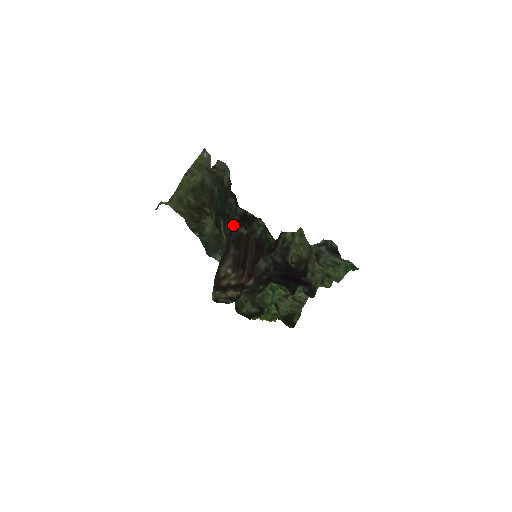
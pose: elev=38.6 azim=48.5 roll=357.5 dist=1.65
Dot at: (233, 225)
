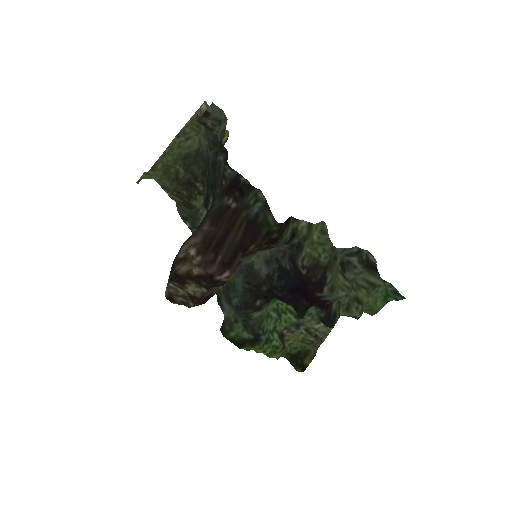
Dot at: (218, 194)
